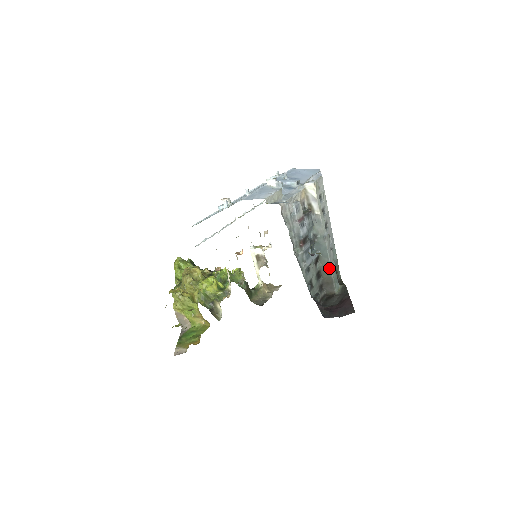
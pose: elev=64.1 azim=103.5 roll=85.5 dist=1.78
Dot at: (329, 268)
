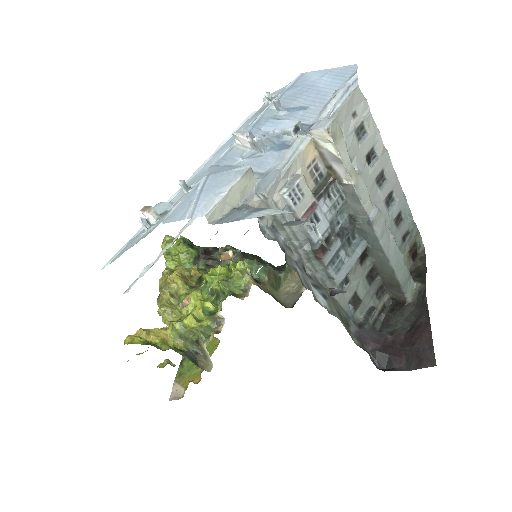
Dot at: (389, 267)
